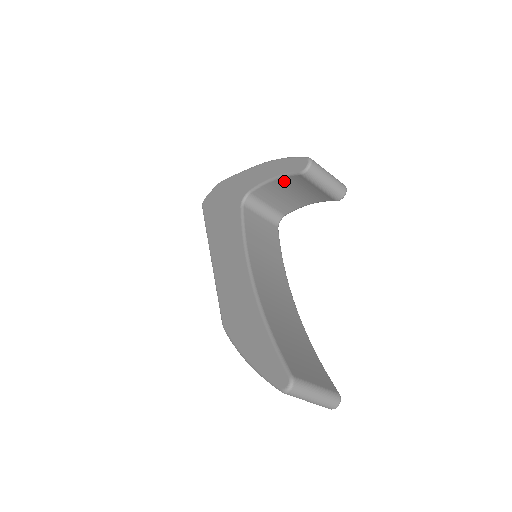
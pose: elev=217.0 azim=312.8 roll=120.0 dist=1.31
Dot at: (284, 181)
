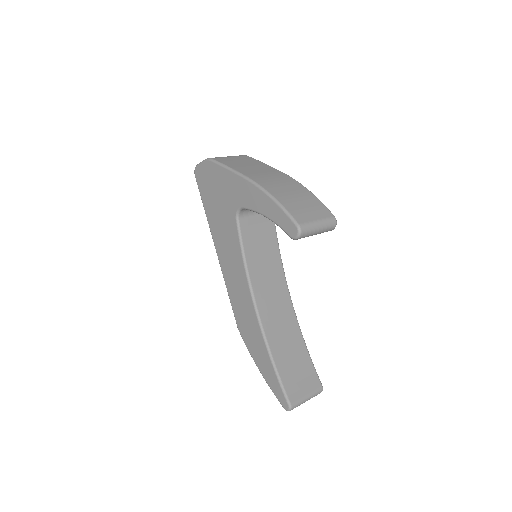
Dot at: occluded
